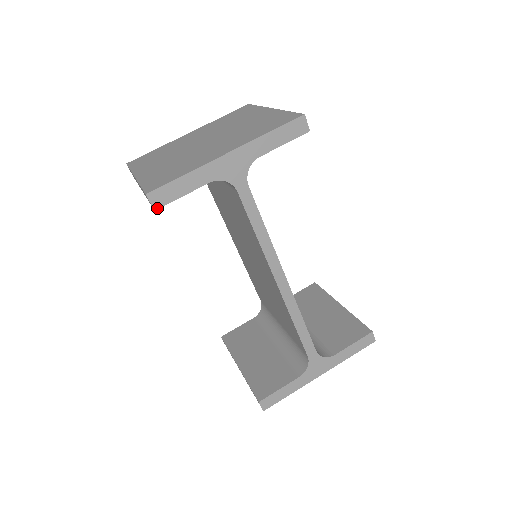
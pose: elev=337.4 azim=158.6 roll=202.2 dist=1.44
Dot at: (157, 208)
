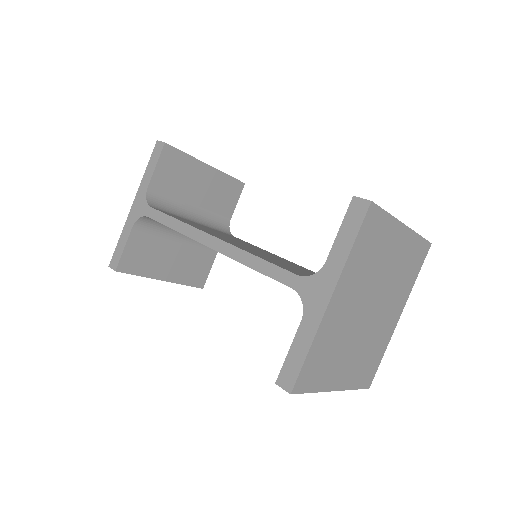
Dot at: (116, 269)
